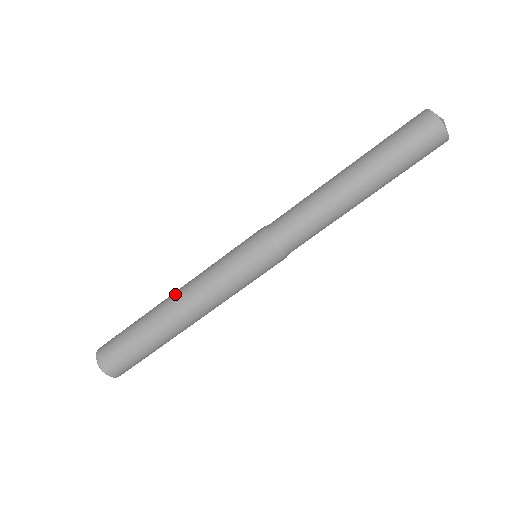
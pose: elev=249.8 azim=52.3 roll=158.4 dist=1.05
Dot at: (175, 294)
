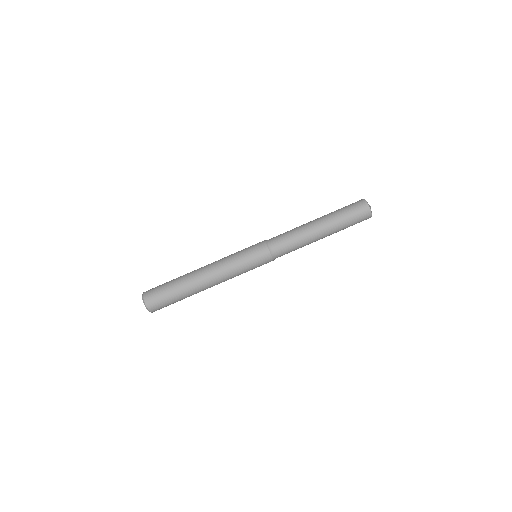
Dot at: (205, 273)
